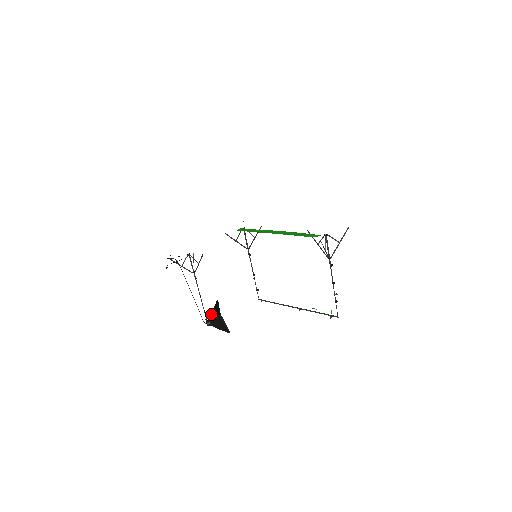
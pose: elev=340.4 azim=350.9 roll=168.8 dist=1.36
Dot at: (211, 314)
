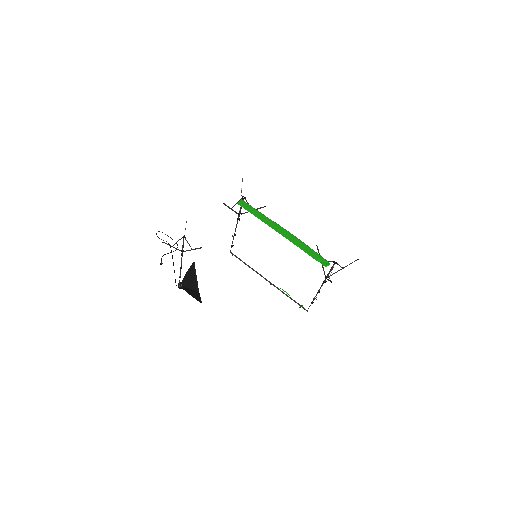
Dot at: (185, 278)
